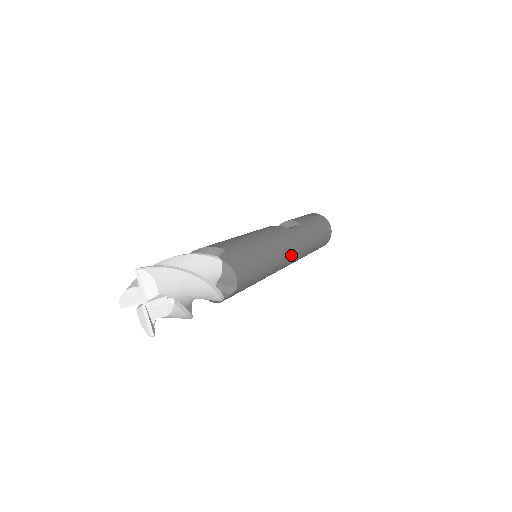
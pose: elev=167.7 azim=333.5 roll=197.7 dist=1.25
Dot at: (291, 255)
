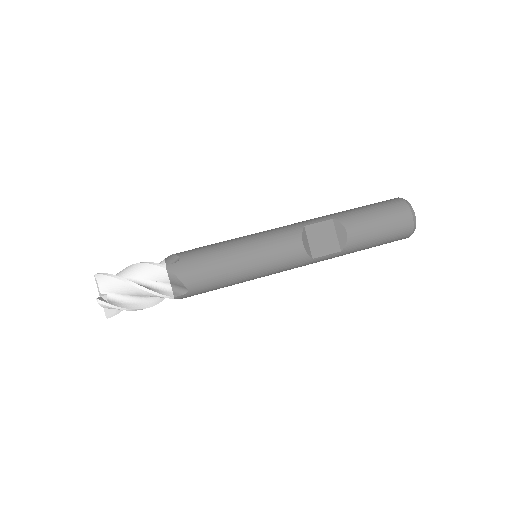
Dot at: occluded
